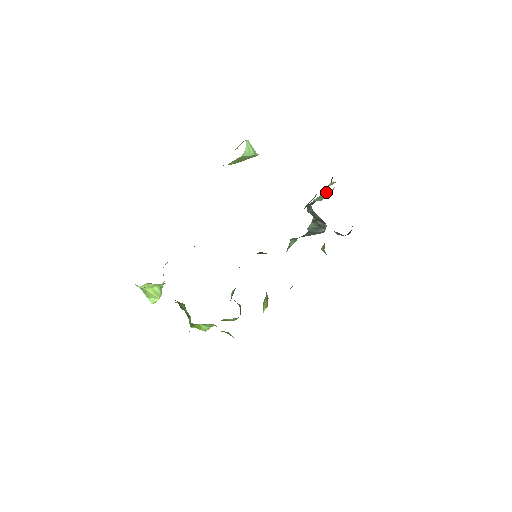
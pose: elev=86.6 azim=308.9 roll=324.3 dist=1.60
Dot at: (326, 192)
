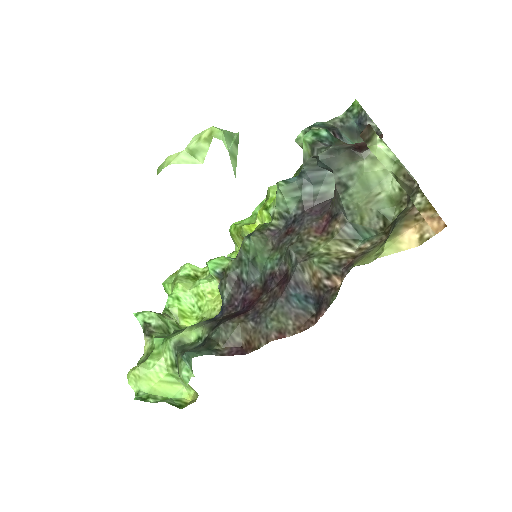
Dot at: (375, 173)
